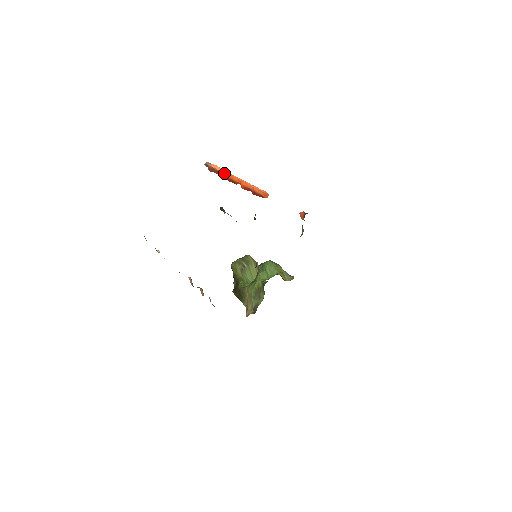
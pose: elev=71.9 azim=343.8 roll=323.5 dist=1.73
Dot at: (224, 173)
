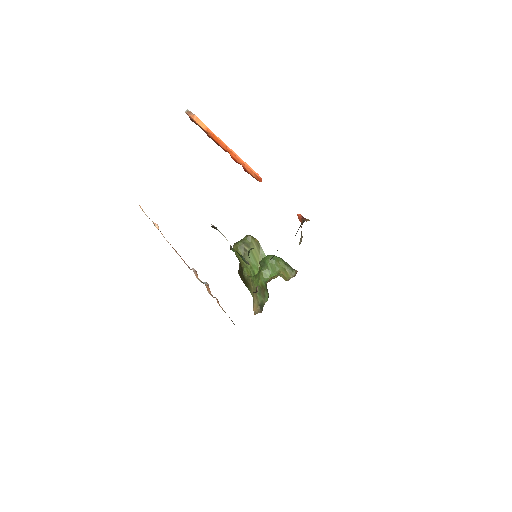
Dot at: (209, 133)
